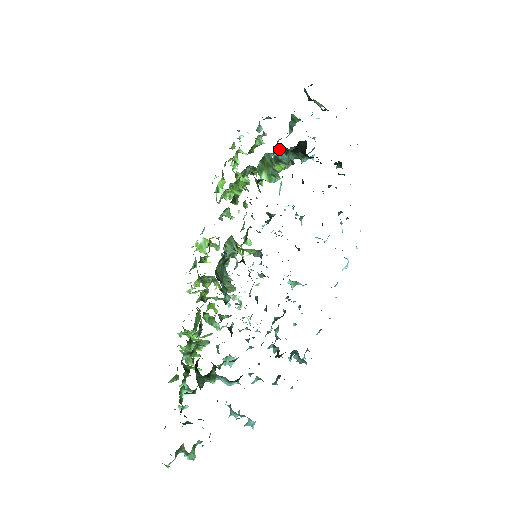
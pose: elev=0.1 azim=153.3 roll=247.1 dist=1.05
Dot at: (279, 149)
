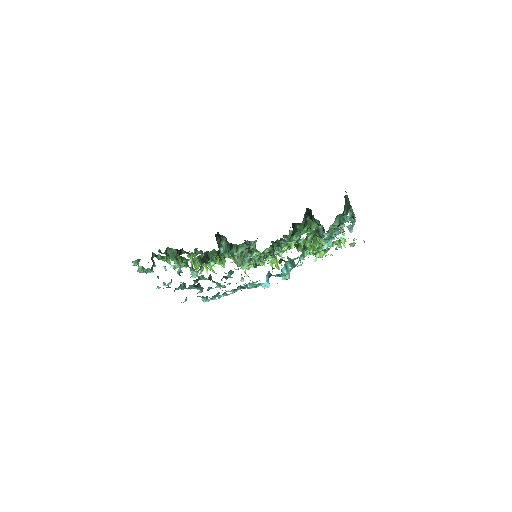
Dot at: occluded
